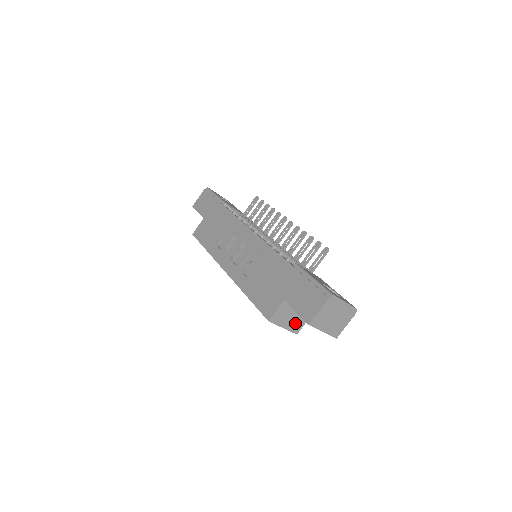
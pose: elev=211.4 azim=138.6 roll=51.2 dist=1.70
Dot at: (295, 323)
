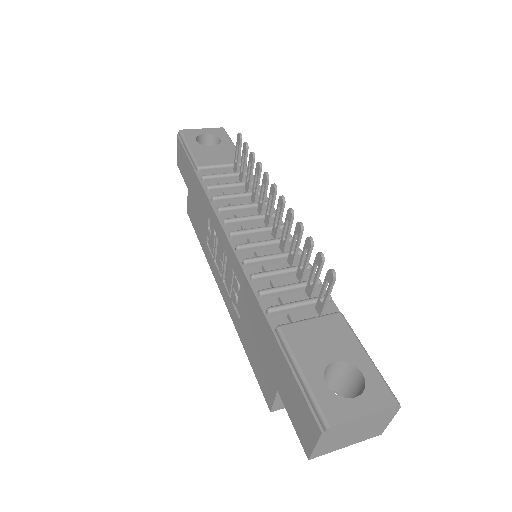
Dot at: occluded
